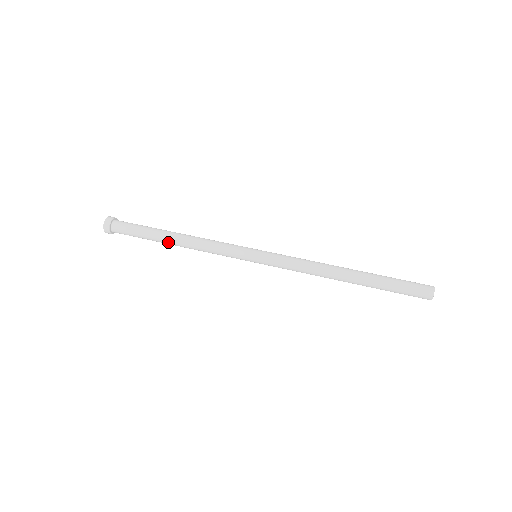
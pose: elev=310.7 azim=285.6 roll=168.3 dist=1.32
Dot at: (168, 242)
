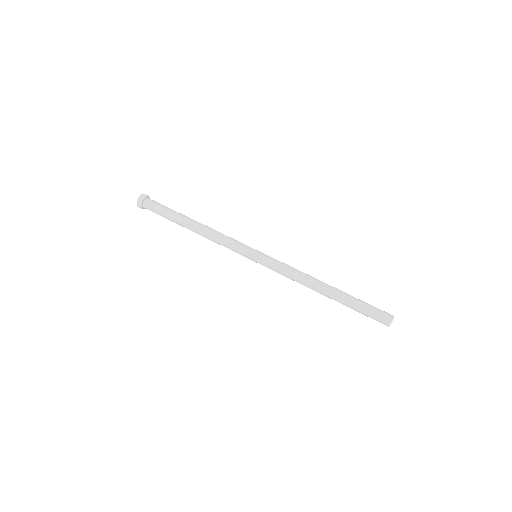
Dot at: (187, 226)
